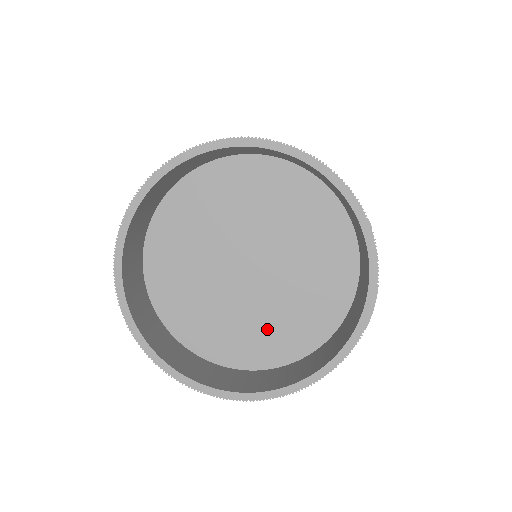
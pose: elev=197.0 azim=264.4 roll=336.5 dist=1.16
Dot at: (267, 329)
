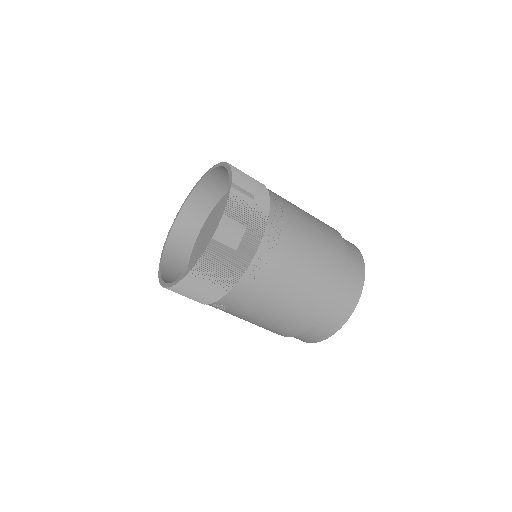
Dot at: occluded
